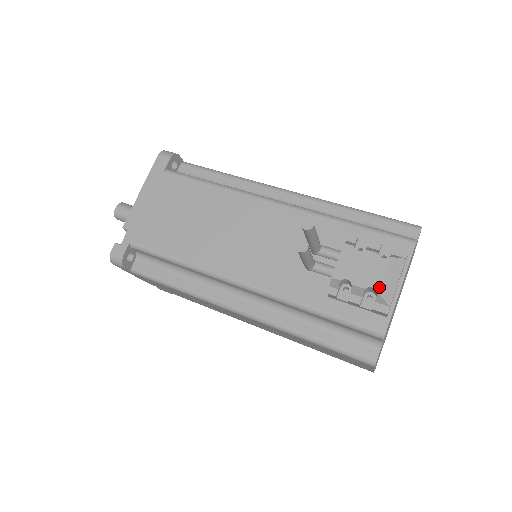
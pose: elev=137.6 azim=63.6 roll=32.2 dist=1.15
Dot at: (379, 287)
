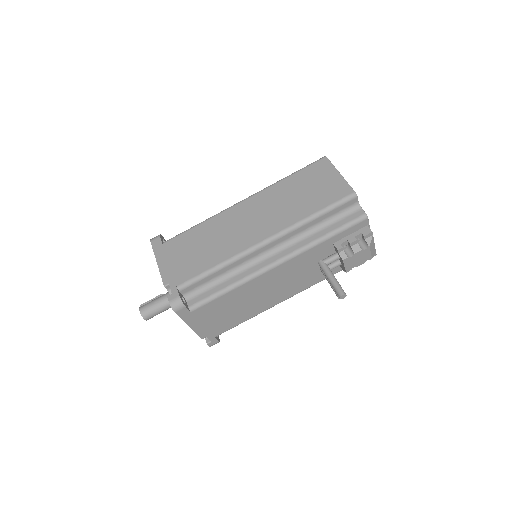
Dot at: (371, 258)
